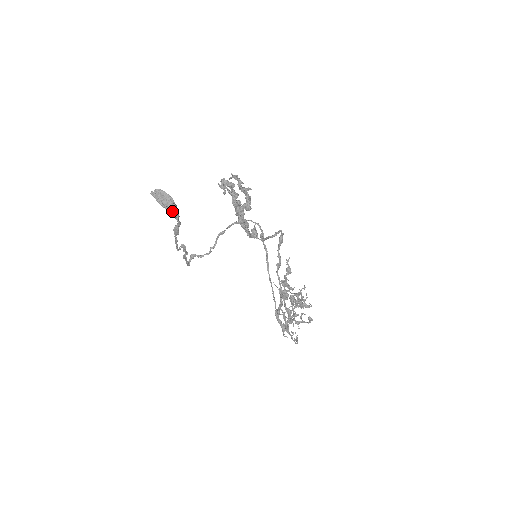
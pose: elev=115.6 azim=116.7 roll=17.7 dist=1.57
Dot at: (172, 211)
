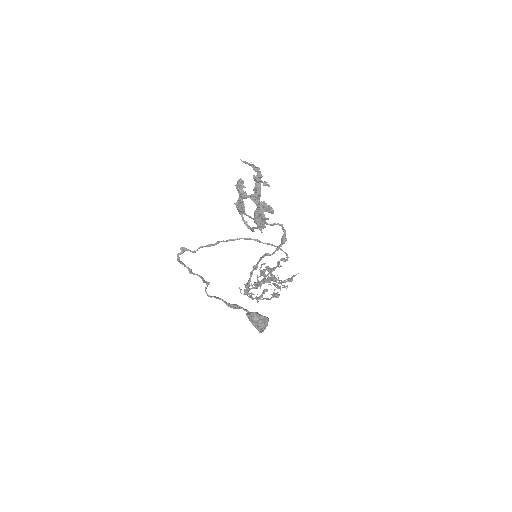
Dot at: (263, 329)
